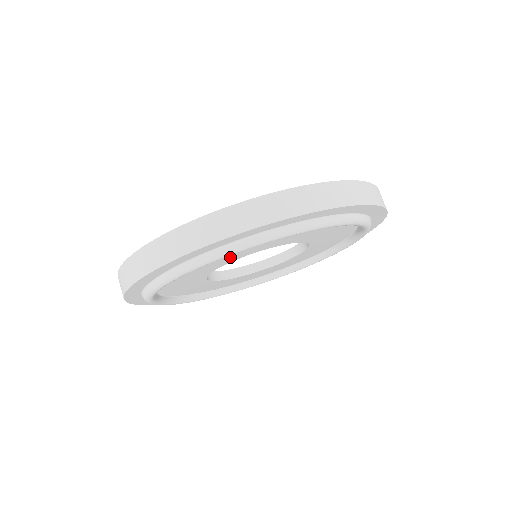
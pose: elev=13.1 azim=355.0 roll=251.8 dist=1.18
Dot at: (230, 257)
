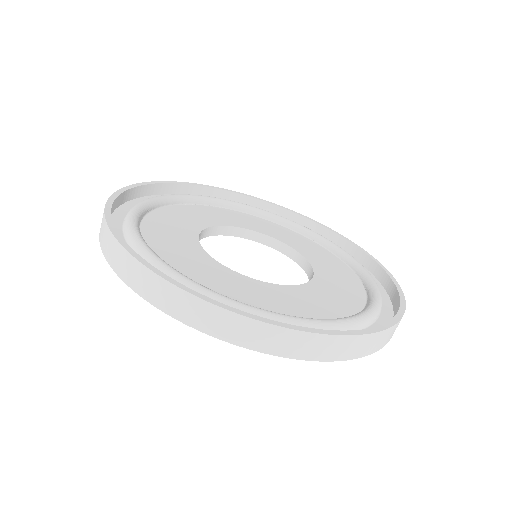
Dot at: occluded
